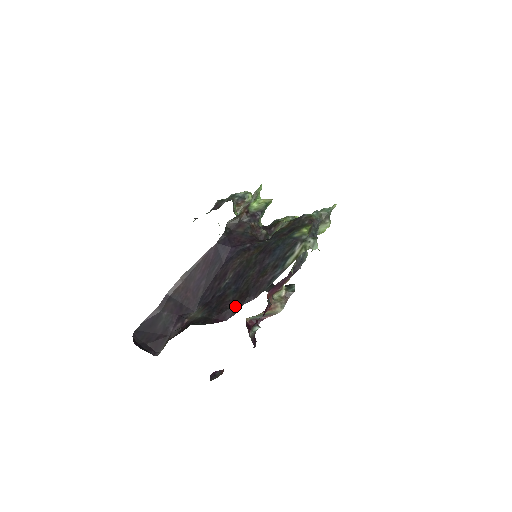
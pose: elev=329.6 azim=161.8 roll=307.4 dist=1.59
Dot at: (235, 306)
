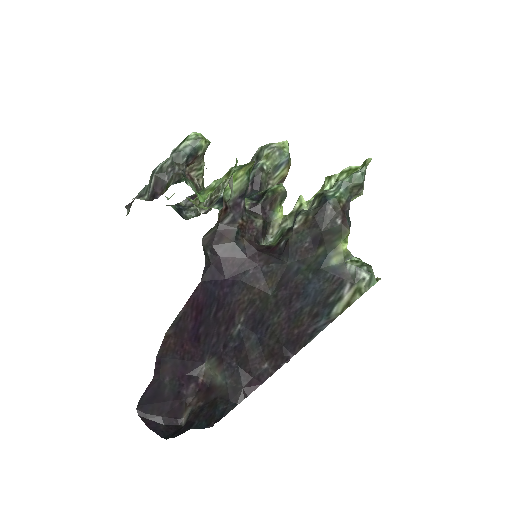
Dot at: (268, 366)
